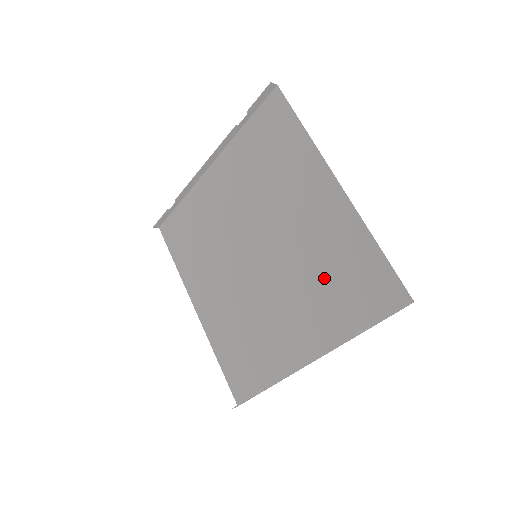
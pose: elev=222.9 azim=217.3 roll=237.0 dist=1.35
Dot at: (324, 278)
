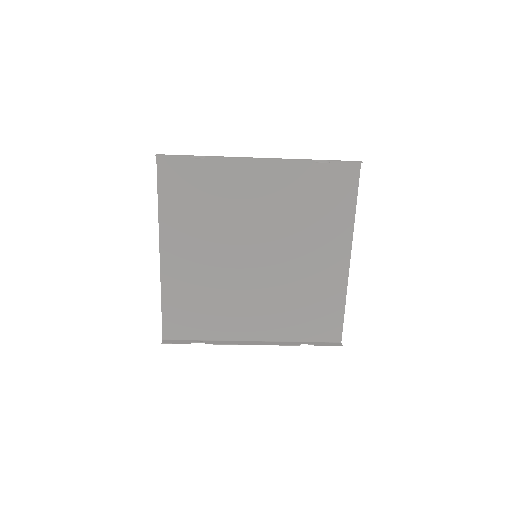
Dot at: (299, 302)
